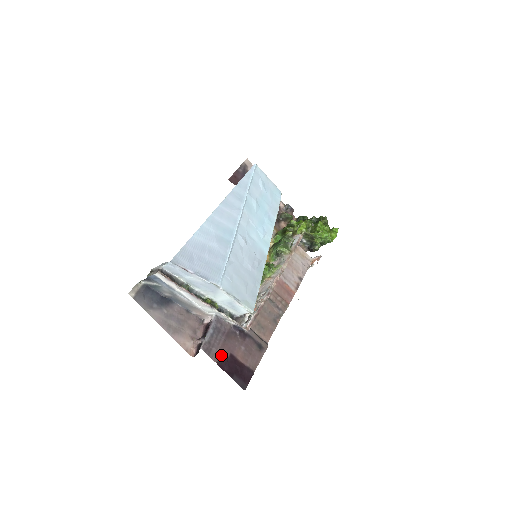
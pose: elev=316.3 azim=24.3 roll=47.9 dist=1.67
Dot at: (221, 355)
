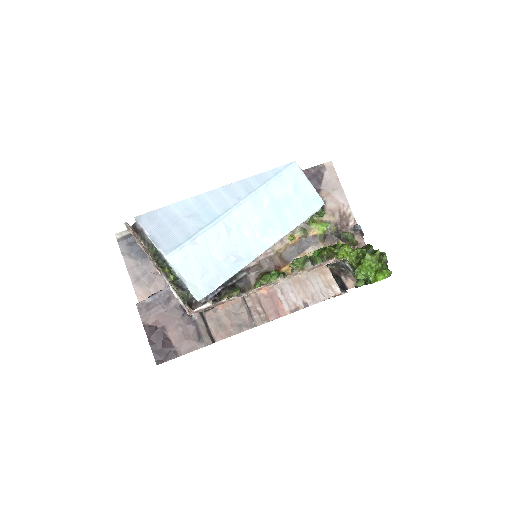
Dot at: (153, 322)
